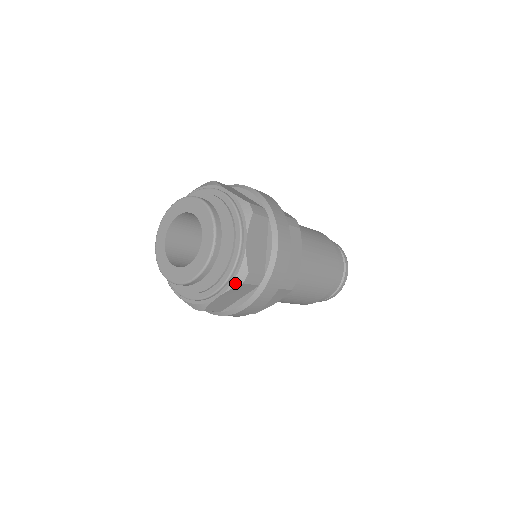
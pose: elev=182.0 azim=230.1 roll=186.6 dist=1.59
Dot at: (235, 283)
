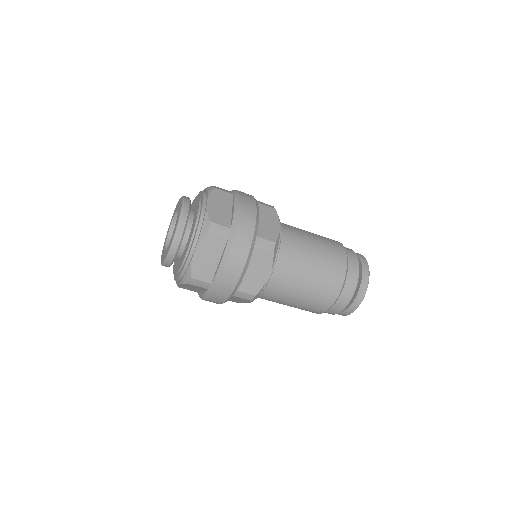
Dot at: (184, 281)
